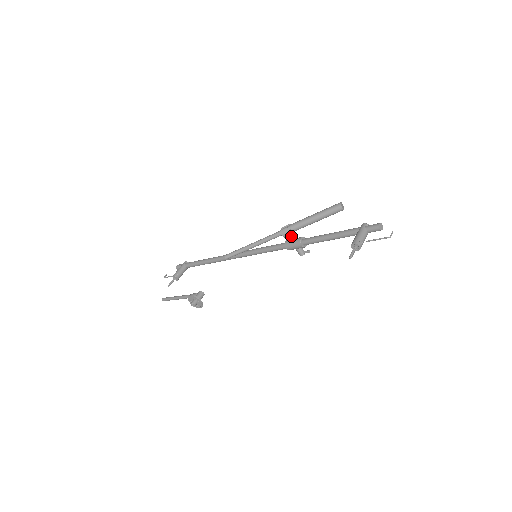
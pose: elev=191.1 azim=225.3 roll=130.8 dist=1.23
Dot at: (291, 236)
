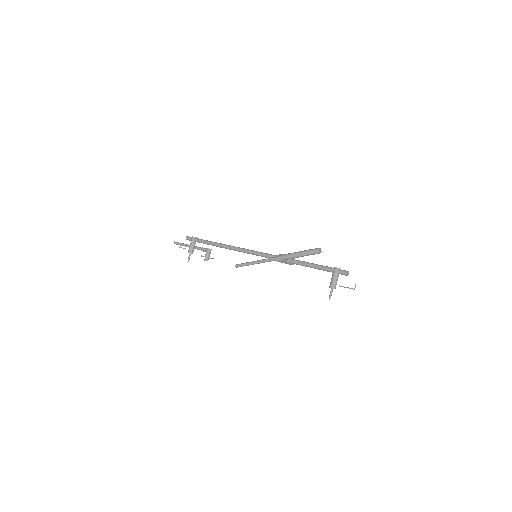
Dot at: (284, 260)
